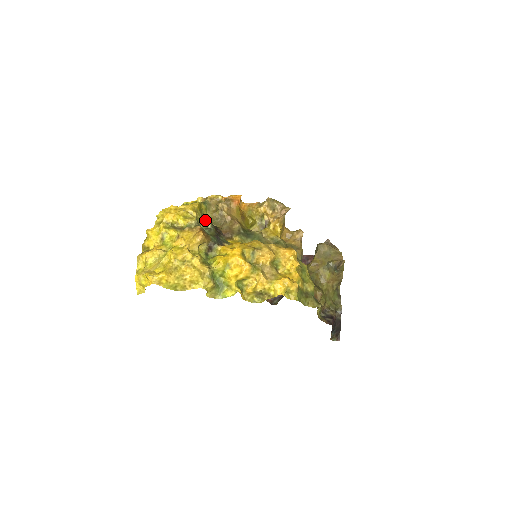
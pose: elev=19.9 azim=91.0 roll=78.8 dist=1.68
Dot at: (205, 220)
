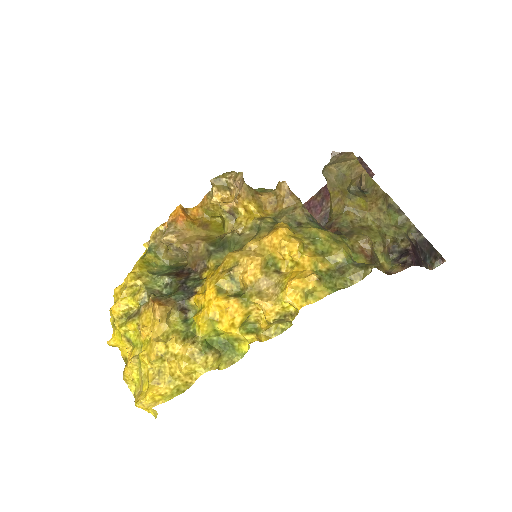
Dot at: (163, 271)
